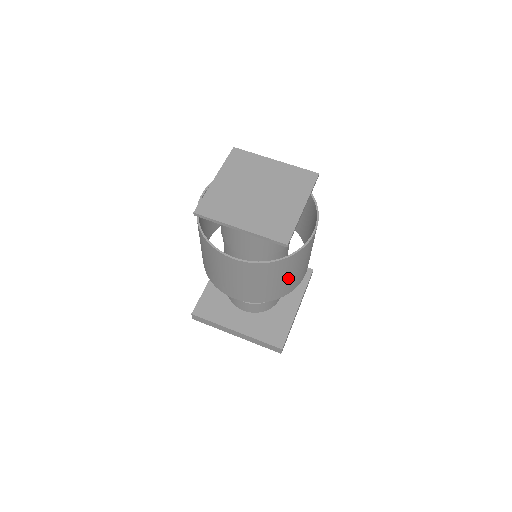
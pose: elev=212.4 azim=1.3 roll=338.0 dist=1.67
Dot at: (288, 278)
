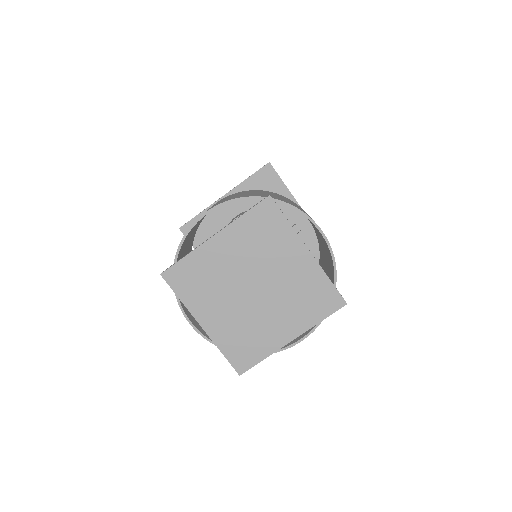
Dot at: occluded
